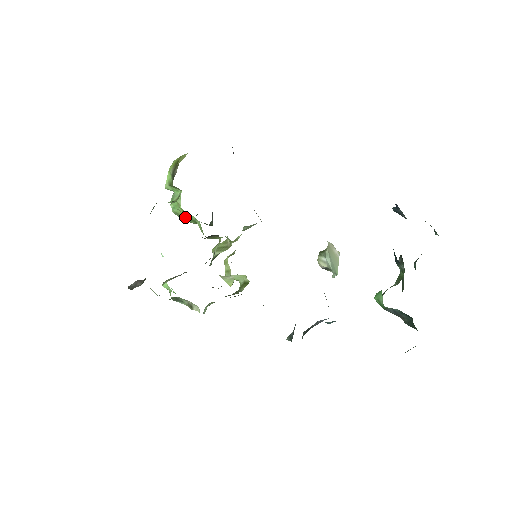
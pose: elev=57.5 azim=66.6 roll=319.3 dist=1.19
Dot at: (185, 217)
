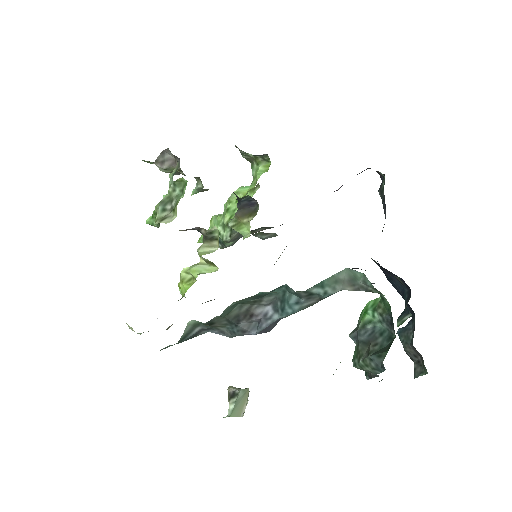
Dot at: (235, 203)
